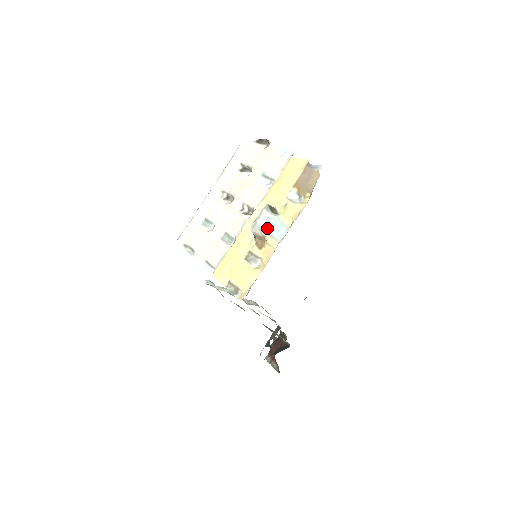
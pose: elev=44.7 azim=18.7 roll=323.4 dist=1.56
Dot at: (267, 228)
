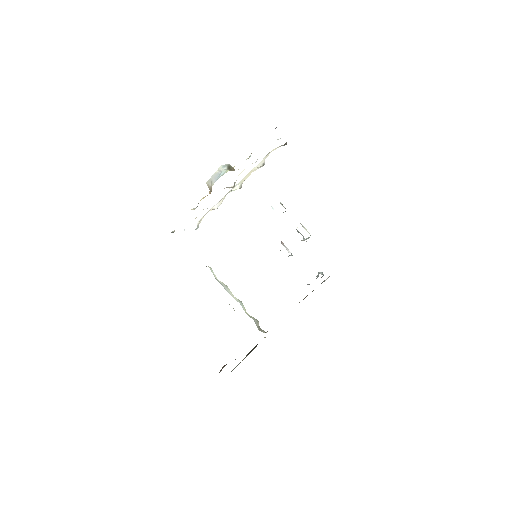
Dot at: (215, 179)
